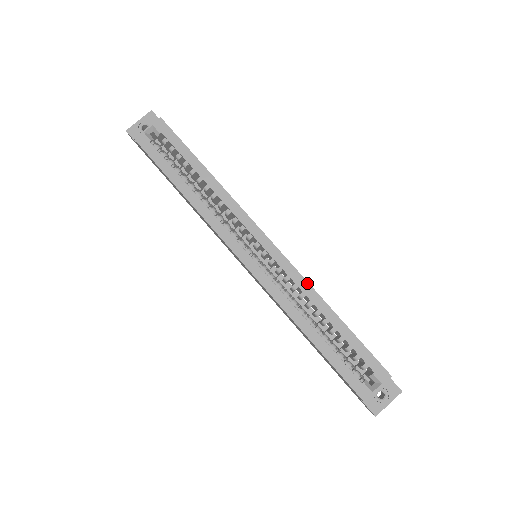
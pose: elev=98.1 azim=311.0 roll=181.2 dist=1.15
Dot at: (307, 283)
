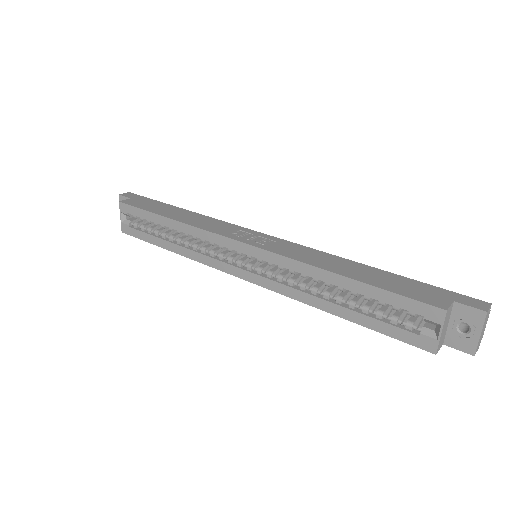
Dot at: (296, 262)
